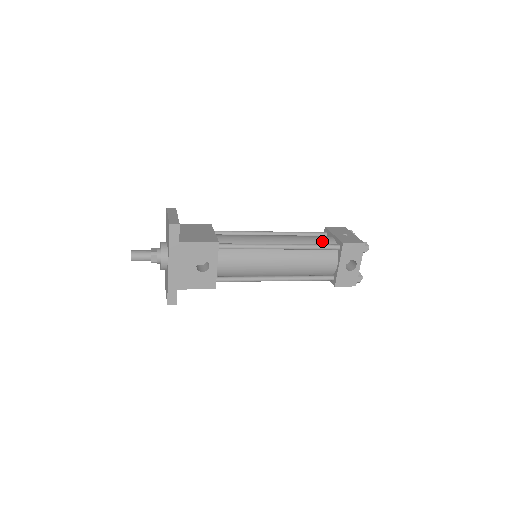
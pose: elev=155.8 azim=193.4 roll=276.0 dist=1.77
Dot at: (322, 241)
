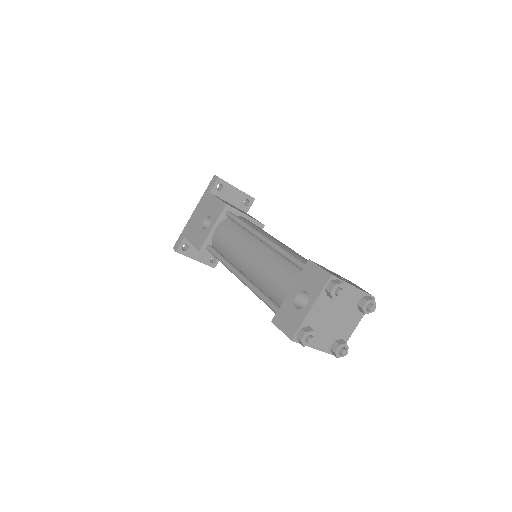
Dot at: occluded
